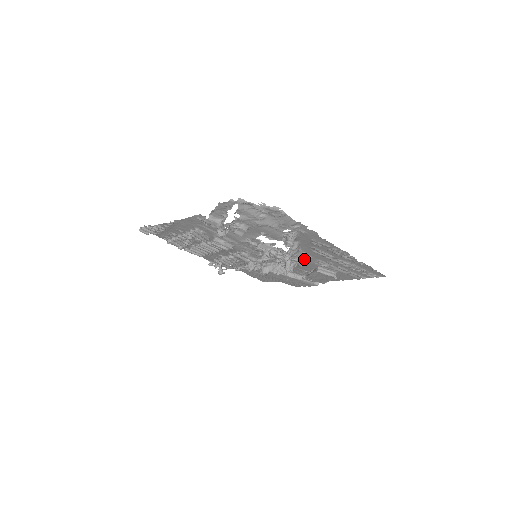
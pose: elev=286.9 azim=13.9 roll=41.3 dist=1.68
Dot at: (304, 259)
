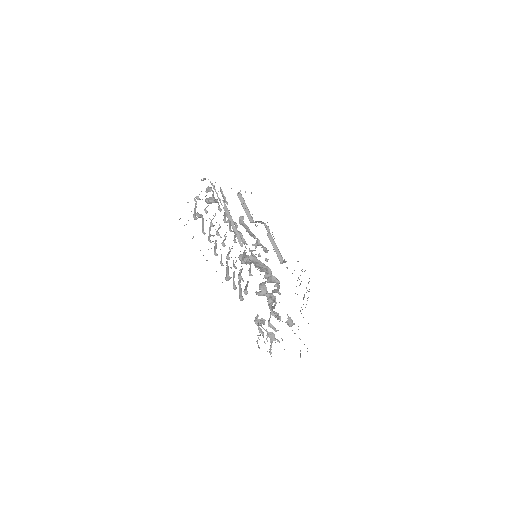
Dot at: occluded
